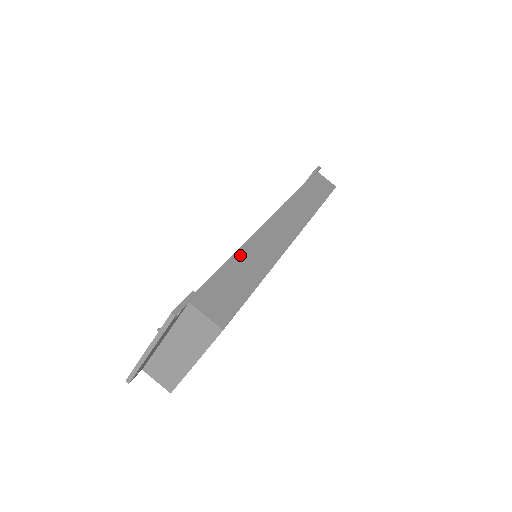
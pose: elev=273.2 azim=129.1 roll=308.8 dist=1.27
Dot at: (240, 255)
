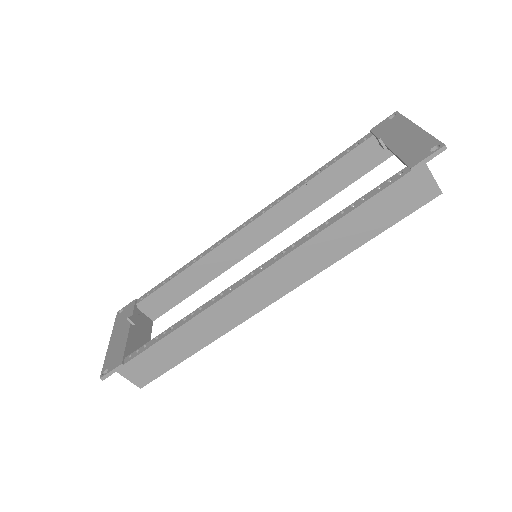
Dot at: (183, 330)
